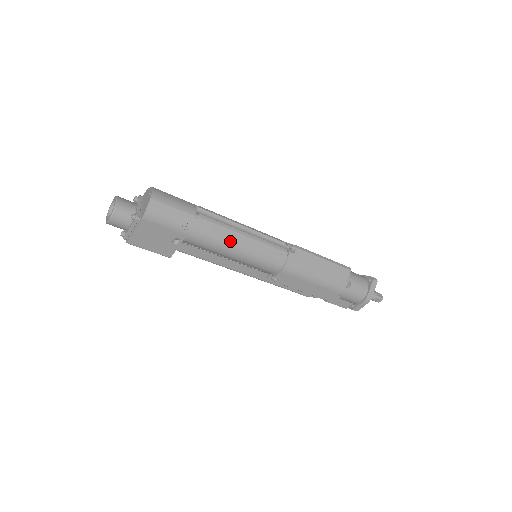
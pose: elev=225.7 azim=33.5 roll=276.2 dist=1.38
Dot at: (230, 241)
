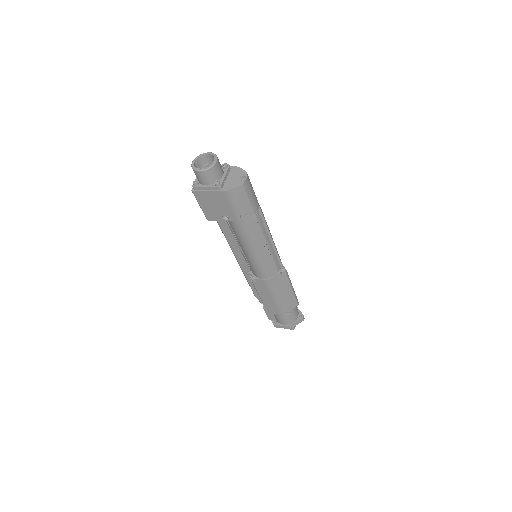
Dot at: (257, 243)
